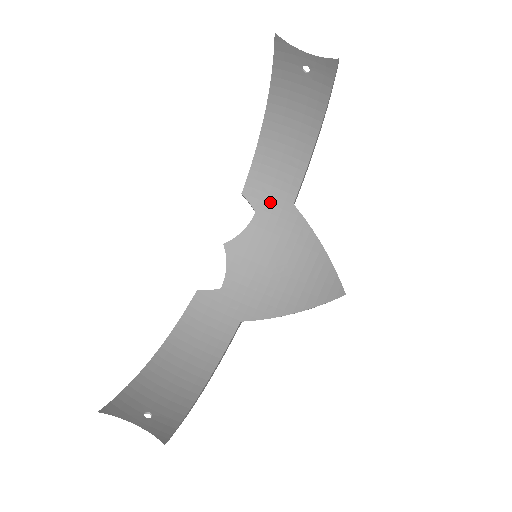
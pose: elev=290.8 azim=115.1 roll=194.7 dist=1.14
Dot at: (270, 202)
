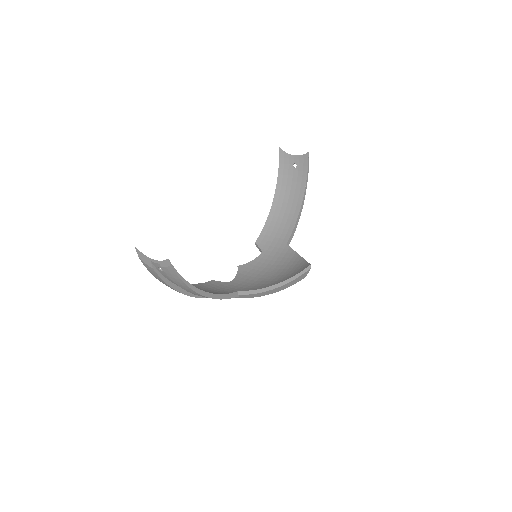
Dot at: (272, 246)
